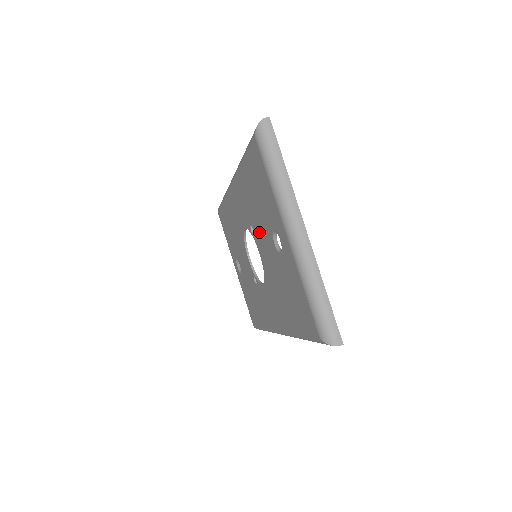
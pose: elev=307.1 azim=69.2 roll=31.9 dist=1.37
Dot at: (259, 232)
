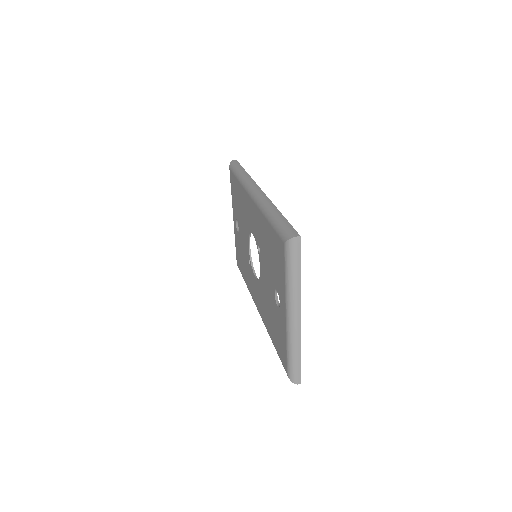
Dot at: (265, 264)
